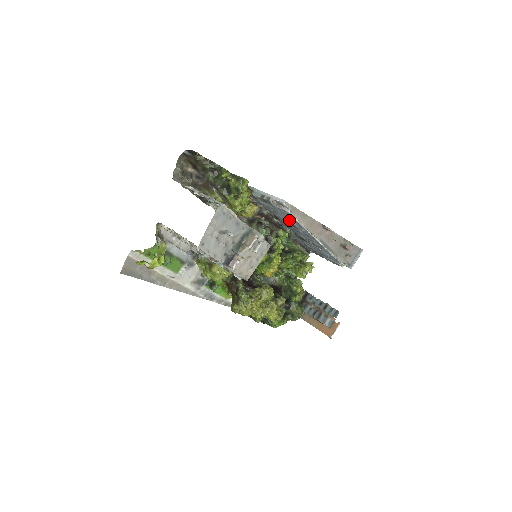
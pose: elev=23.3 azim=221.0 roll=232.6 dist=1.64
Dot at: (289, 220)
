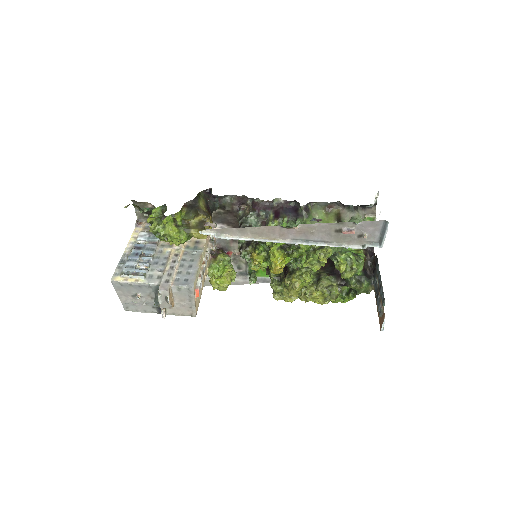
Dot at: occluded
